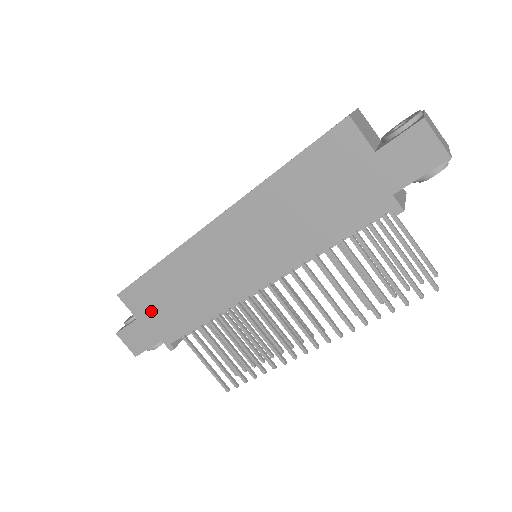
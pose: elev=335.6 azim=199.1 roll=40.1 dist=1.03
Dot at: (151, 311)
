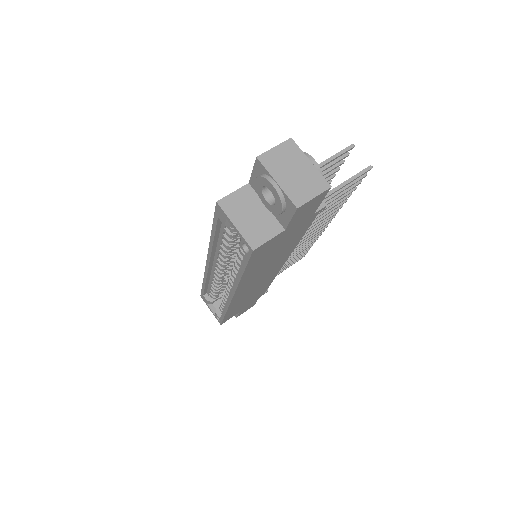
Dot at: occluded
